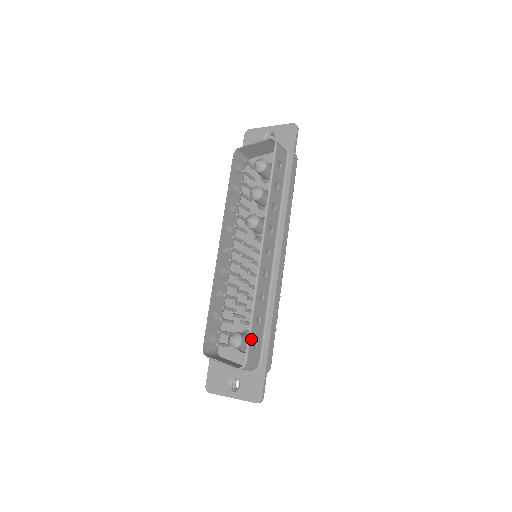
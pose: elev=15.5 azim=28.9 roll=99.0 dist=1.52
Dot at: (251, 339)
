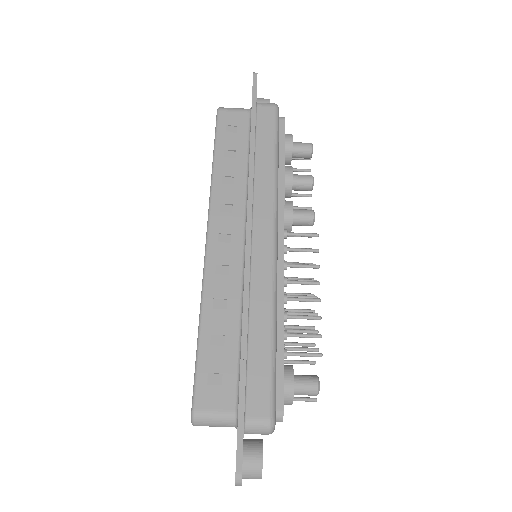
Dot at: (201, 371)
